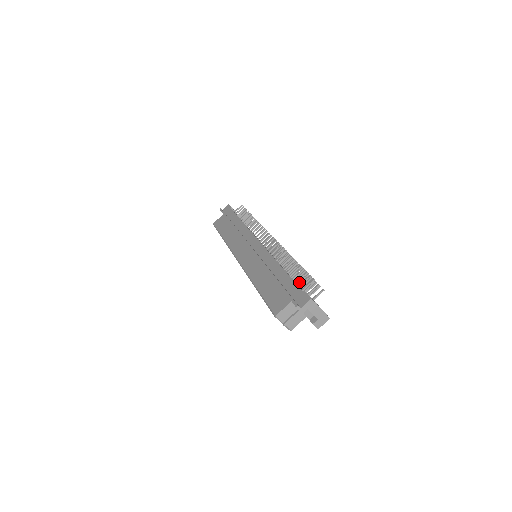
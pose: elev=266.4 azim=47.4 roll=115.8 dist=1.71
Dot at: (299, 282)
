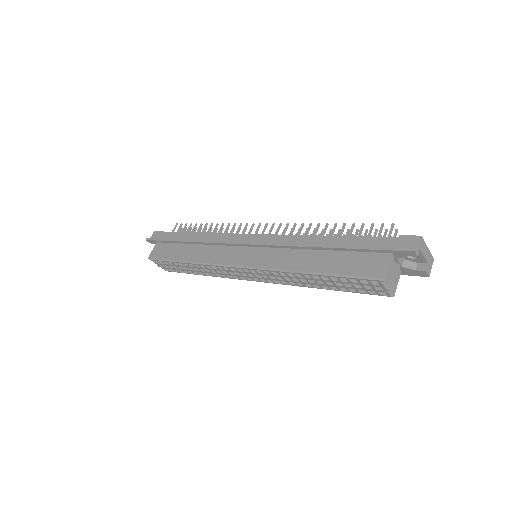
Dot at: occluded
